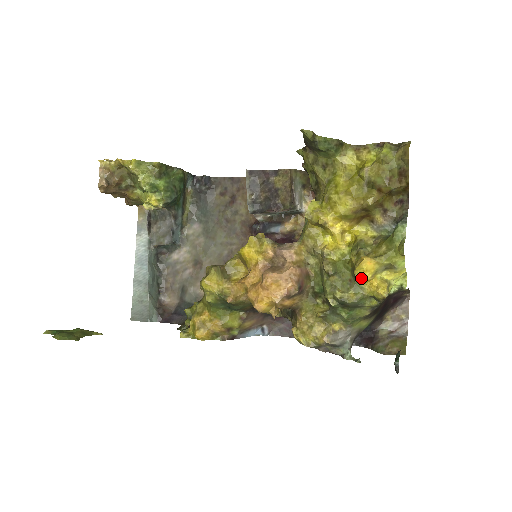
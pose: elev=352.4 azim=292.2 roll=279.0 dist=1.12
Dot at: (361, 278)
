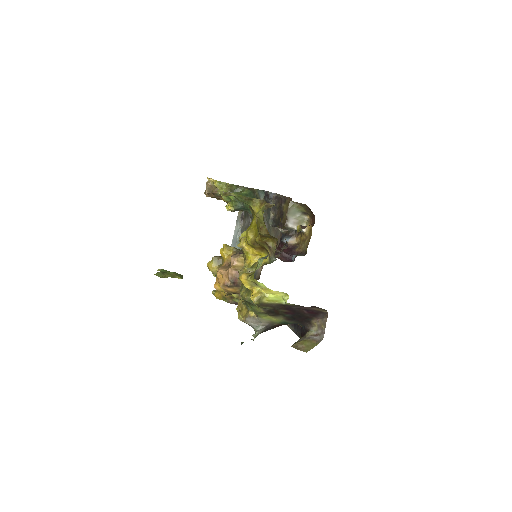
Dot at: (246, 286)
